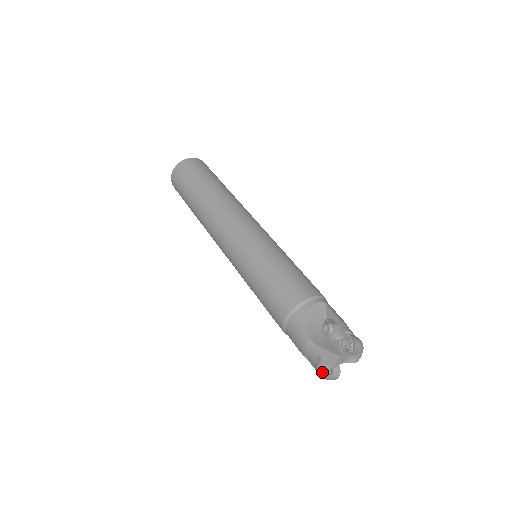
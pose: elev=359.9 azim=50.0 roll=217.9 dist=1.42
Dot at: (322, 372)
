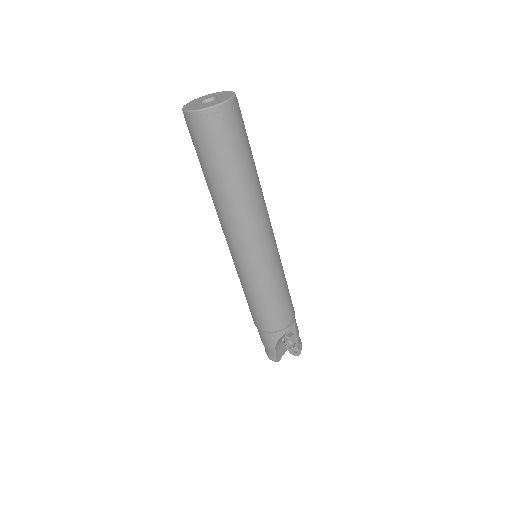
Dot at: occluded
